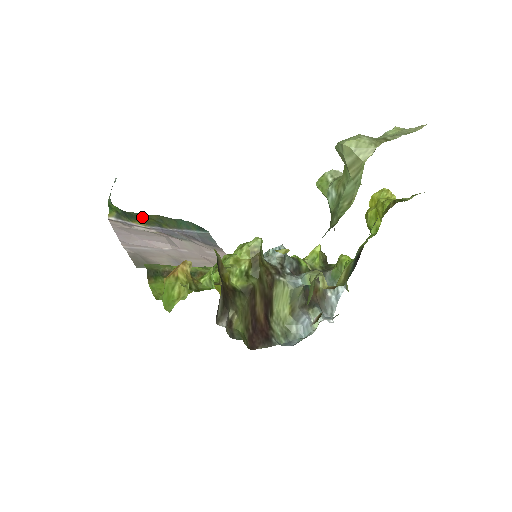
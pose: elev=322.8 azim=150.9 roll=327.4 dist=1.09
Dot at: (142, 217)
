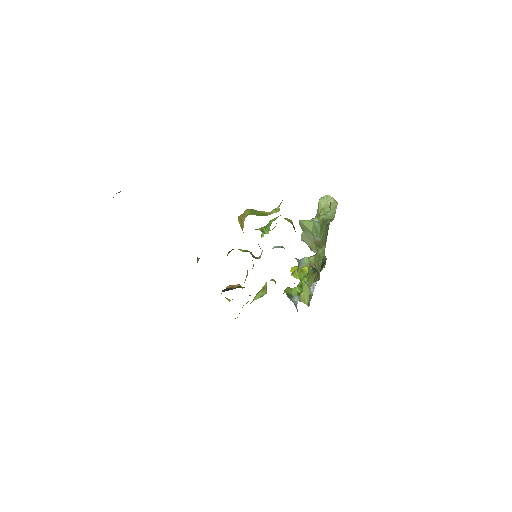
Dot at: occluded
